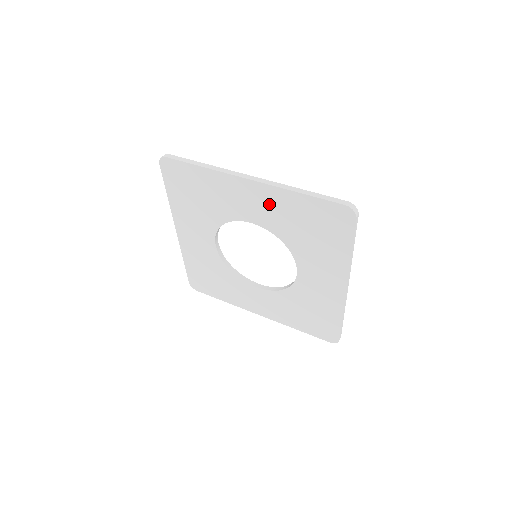
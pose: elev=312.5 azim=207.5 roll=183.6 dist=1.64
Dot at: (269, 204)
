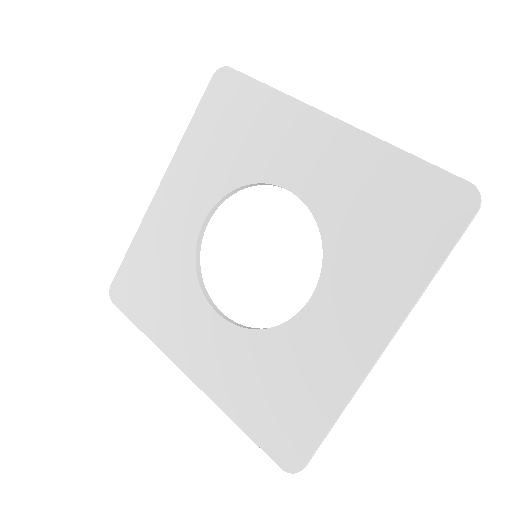
Dot at: (340, 162)
